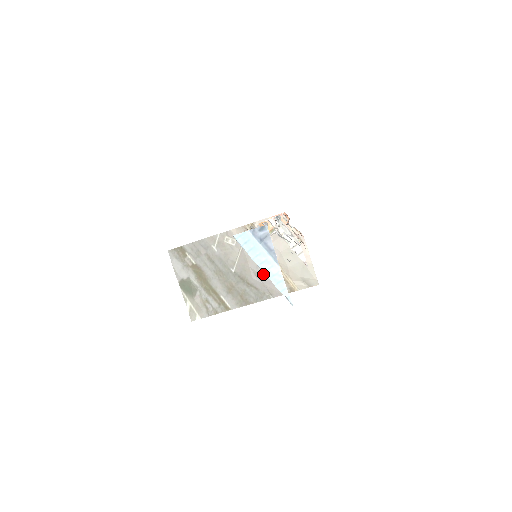
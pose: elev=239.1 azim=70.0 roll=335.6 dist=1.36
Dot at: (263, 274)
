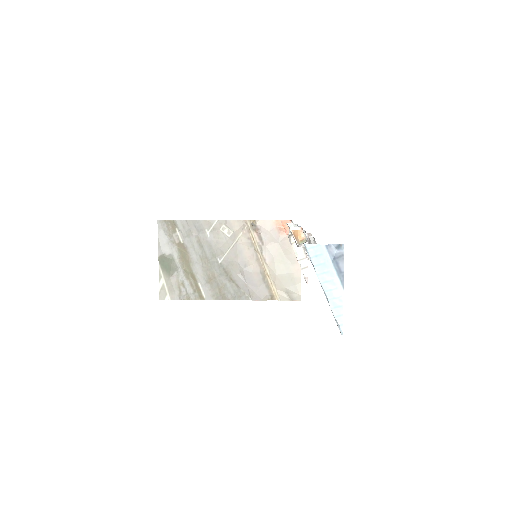
Dot at: (249, 274)
